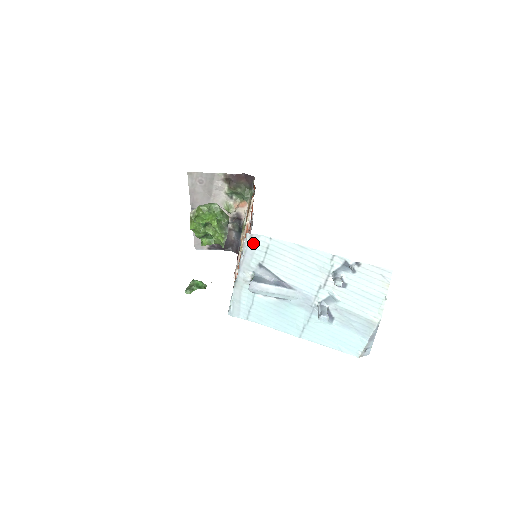
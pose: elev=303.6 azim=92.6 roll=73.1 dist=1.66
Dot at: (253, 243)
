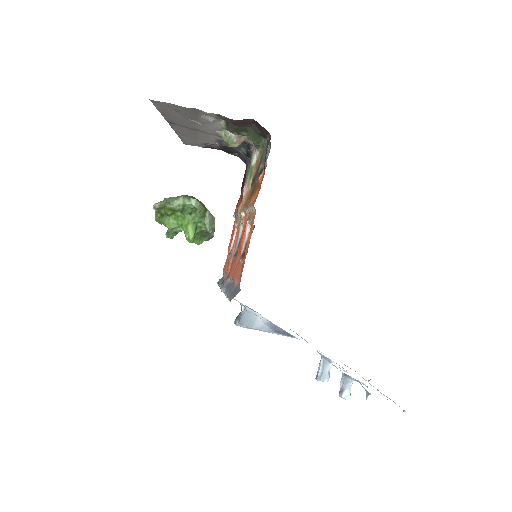
Dot at: occluded
